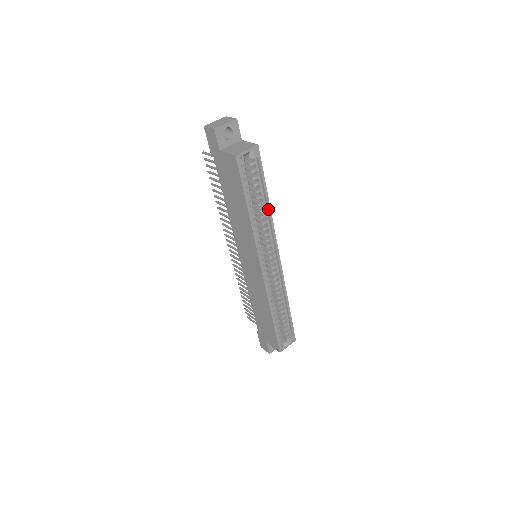
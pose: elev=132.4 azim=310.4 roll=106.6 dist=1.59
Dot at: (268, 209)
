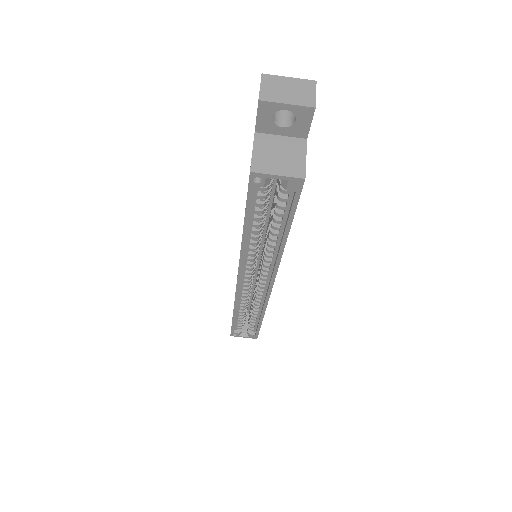
Dot at: (280, 245)
